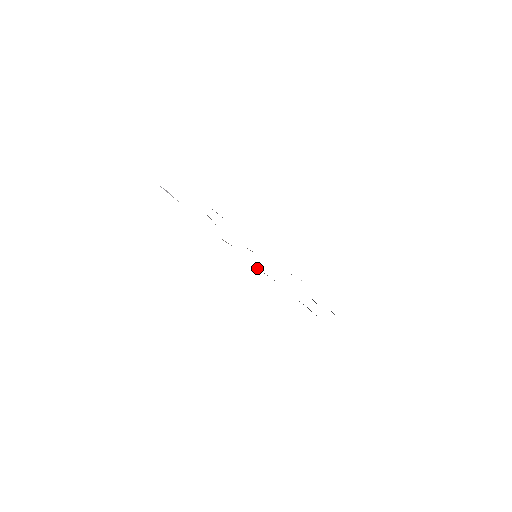
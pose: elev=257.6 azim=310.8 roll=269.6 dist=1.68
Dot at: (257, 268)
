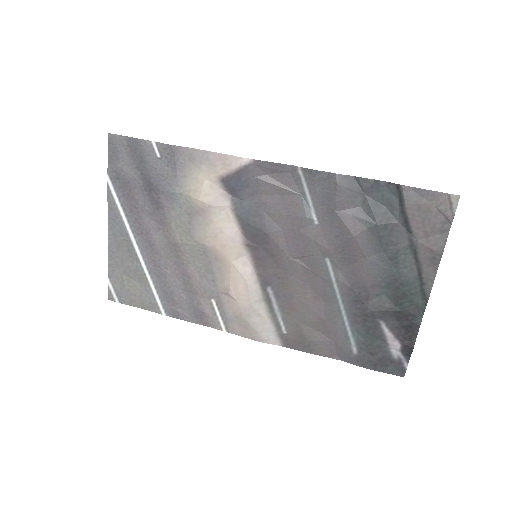
Dot at: (267, 177)
